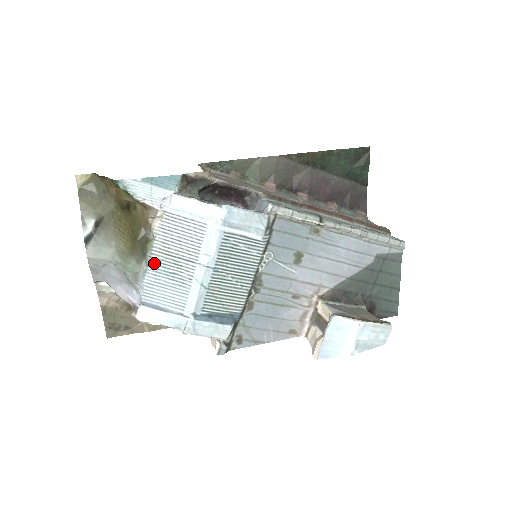
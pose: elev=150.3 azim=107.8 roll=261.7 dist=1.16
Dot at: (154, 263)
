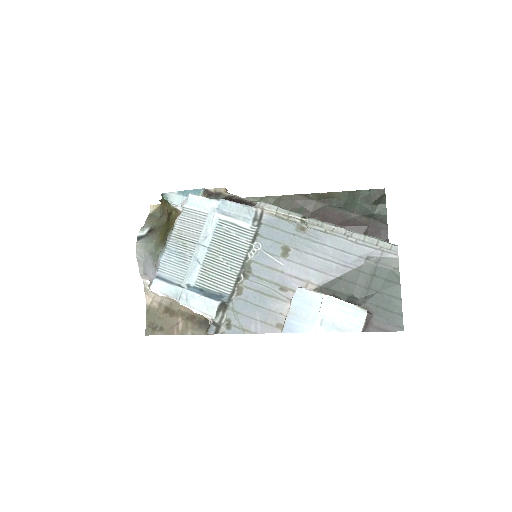
Dot at: (170, 245)
